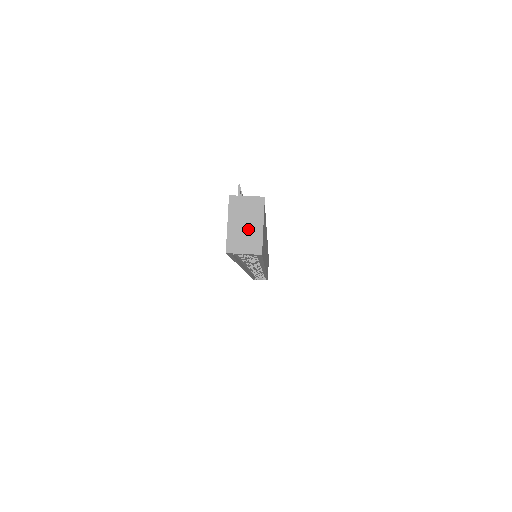
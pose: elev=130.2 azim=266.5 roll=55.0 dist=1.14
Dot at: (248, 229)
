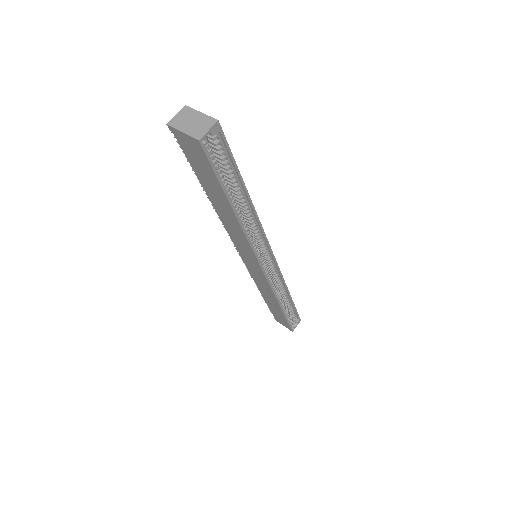
Dot at: (196, 122)
